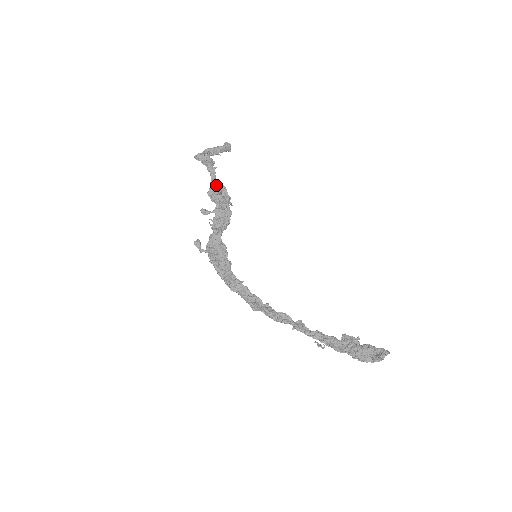
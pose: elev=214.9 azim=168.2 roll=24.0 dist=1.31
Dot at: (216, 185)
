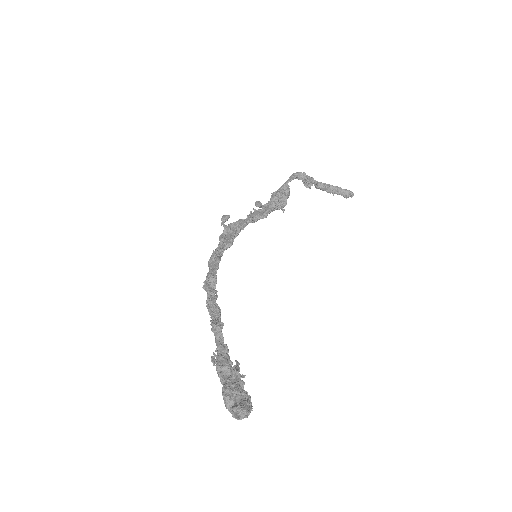
Dot at: (283, 187)
